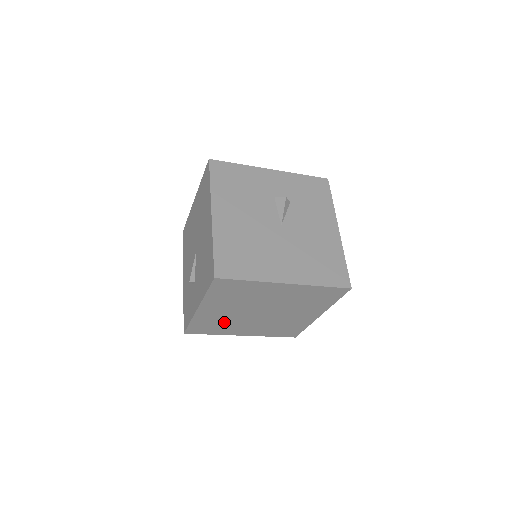
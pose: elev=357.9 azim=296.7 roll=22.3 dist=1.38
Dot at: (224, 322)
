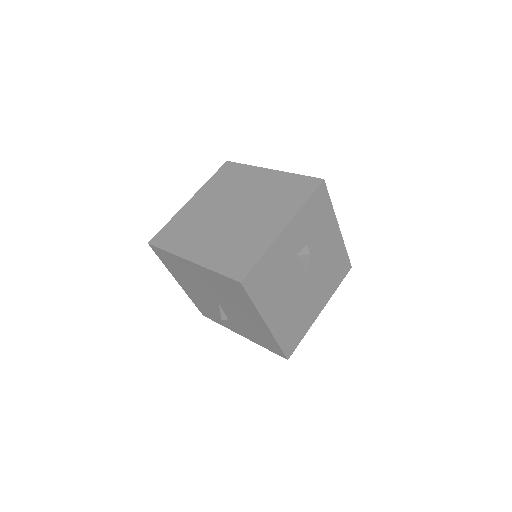
Dot at: occluded
